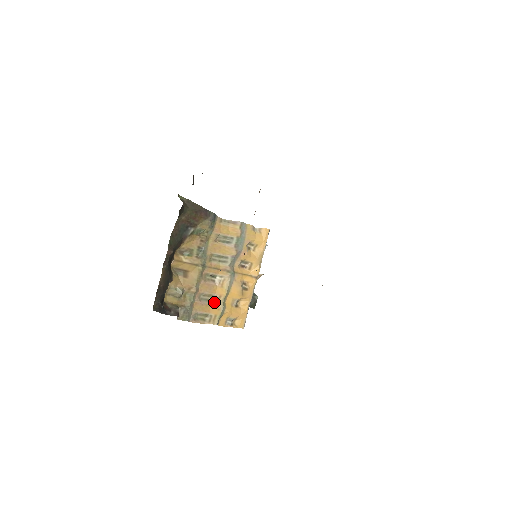
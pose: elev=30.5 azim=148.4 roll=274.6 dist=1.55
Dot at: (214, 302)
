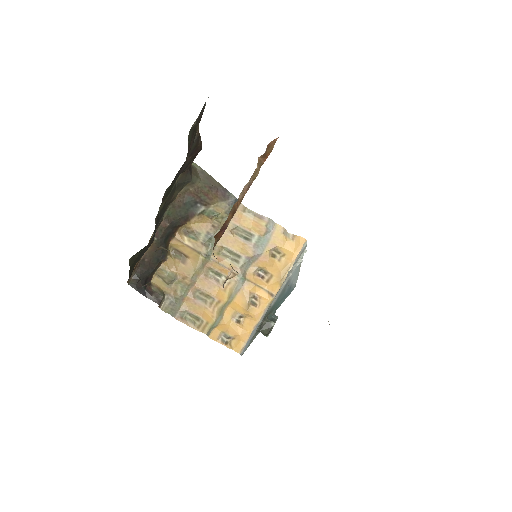
Dot at: (211, 306)
